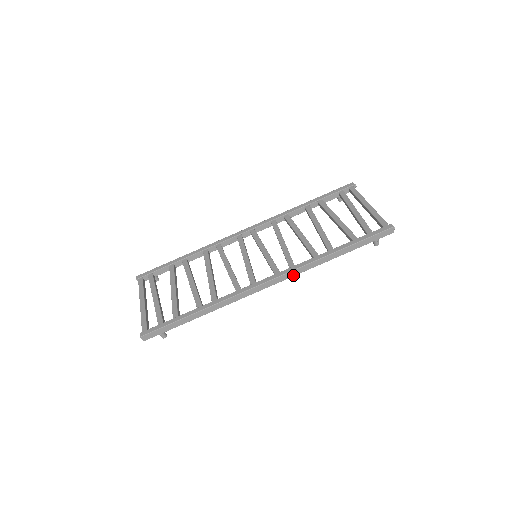
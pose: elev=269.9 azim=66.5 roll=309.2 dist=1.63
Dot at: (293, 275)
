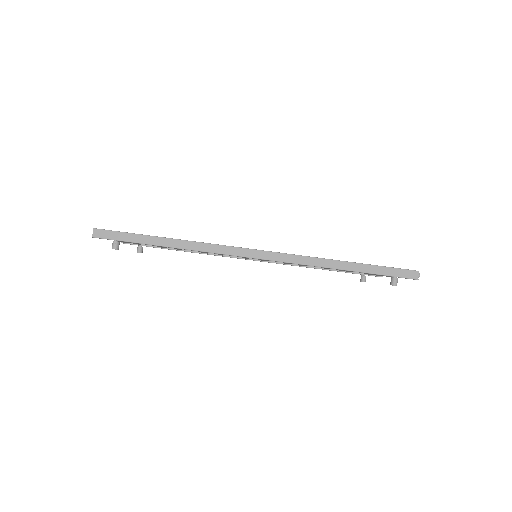
Dot at: (289, 261)
